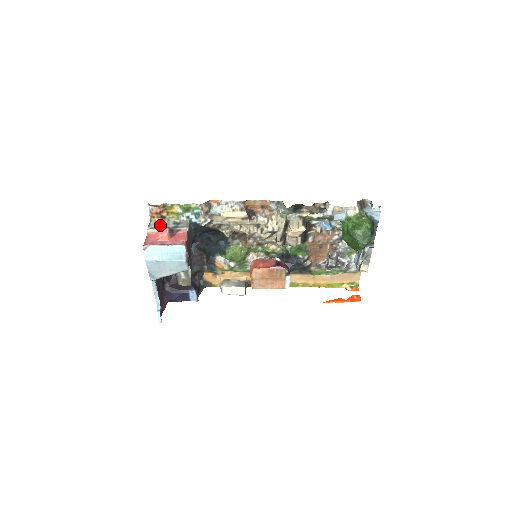
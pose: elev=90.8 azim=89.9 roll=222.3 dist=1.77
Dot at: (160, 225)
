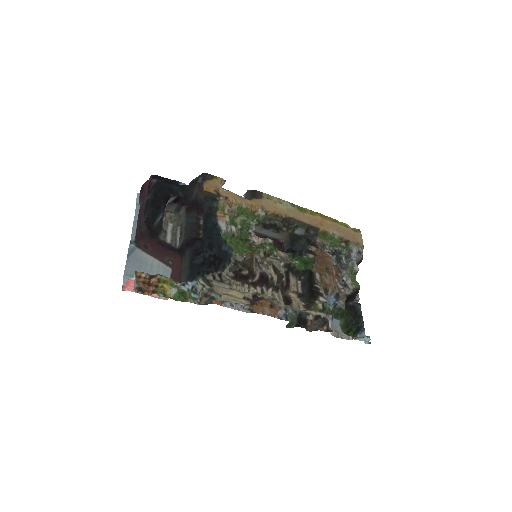
Dot at: occluded
